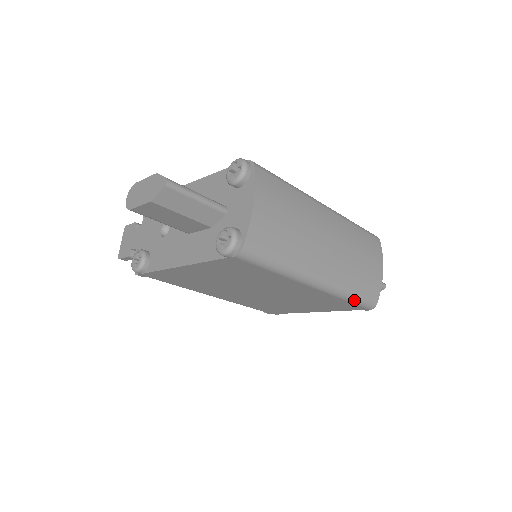
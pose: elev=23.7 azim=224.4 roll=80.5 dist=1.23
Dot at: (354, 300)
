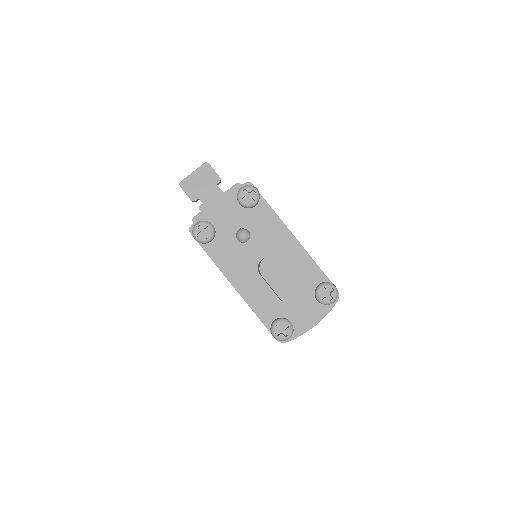
Dot at: occluded
